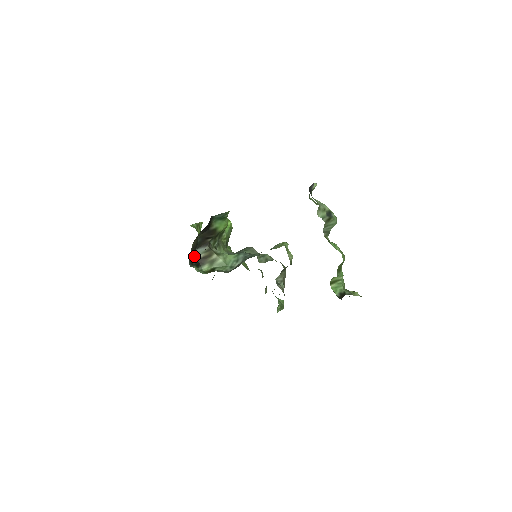
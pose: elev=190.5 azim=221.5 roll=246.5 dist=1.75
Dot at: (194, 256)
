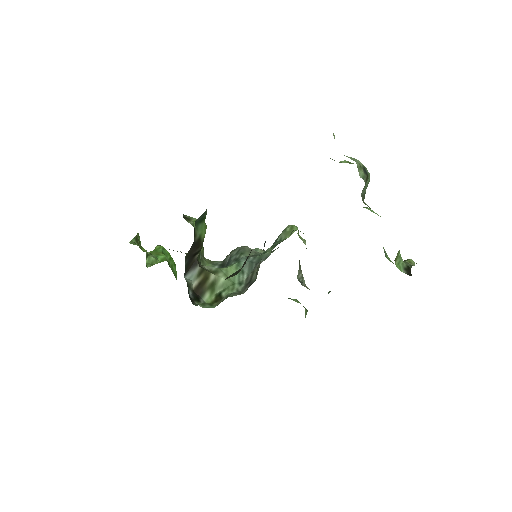
Dot at: (188, 287)
